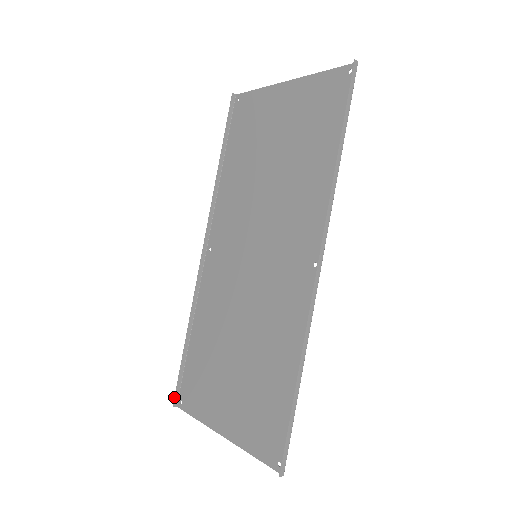
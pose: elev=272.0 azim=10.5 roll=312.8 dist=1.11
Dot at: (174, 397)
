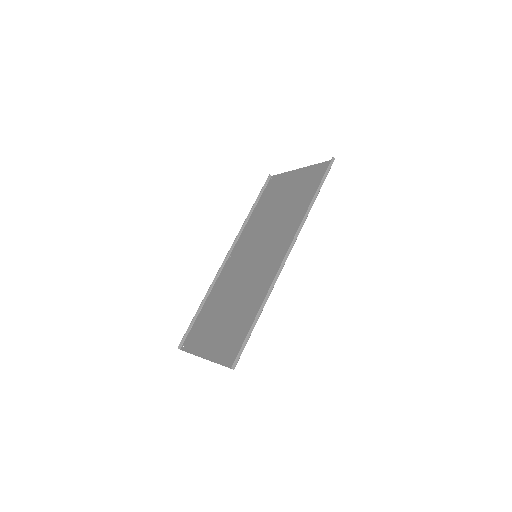
Dot at: (180, 342)
